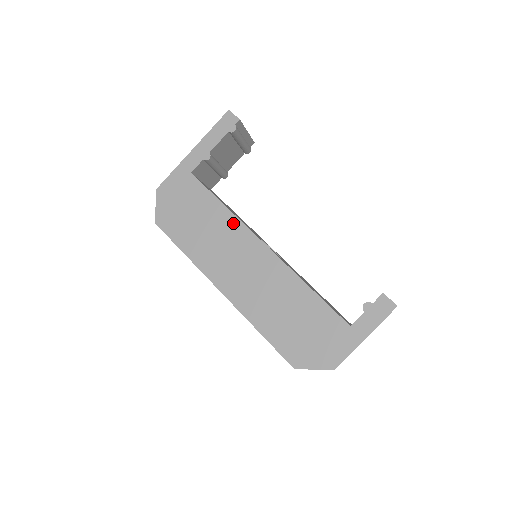
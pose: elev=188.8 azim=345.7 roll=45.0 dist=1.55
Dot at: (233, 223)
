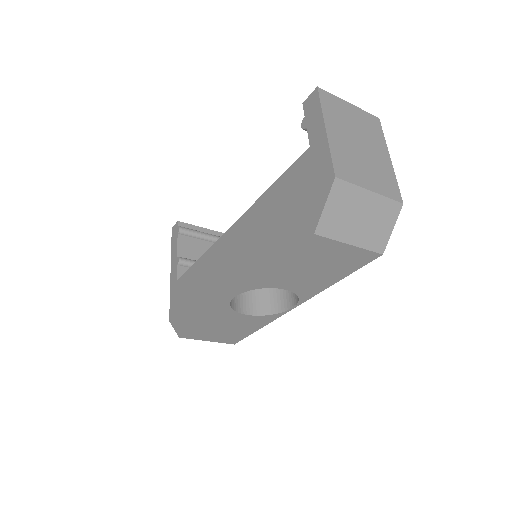
Dot at: (208, 256)
